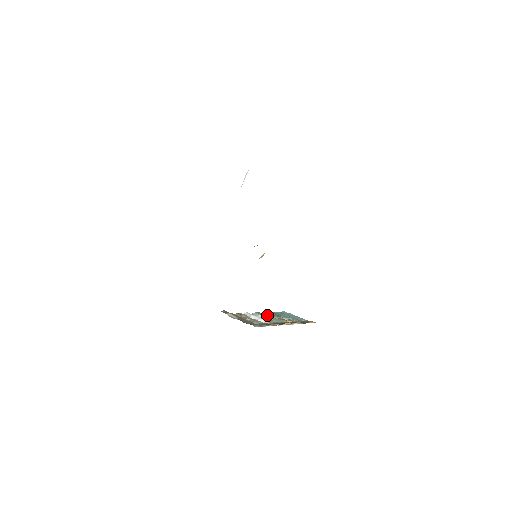
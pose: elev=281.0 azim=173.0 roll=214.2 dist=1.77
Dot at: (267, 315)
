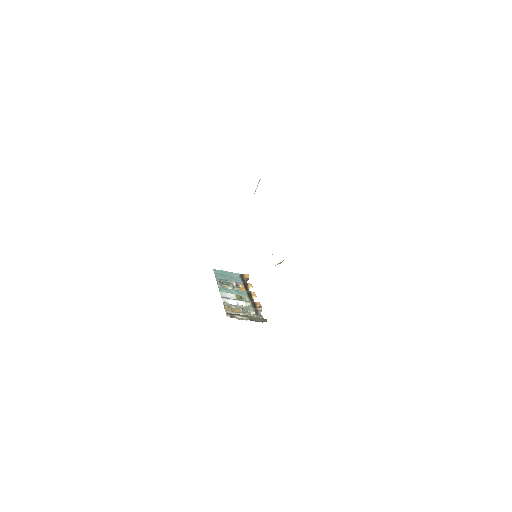
Dot at: (228, 290)
